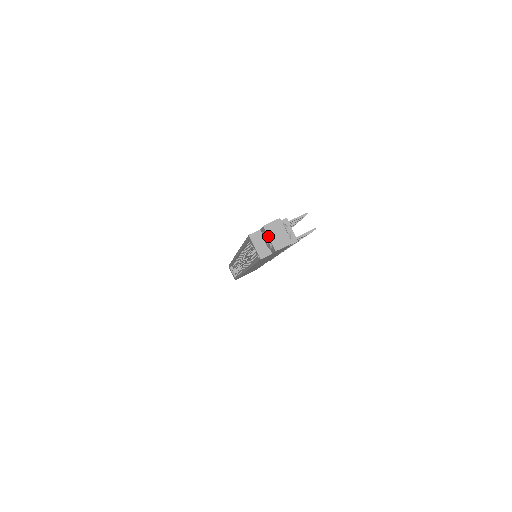
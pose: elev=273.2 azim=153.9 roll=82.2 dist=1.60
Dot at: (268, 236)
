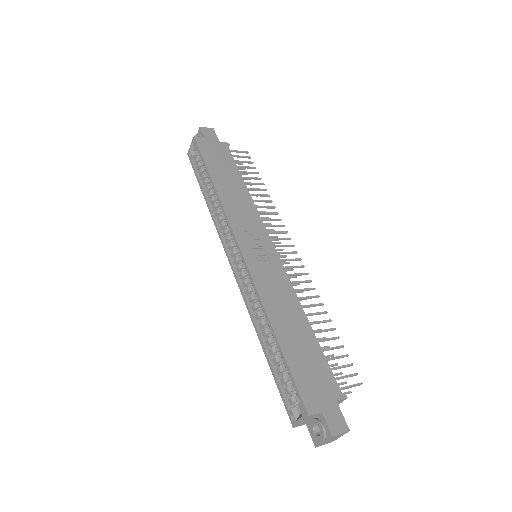
Dot at: (325, 441)
